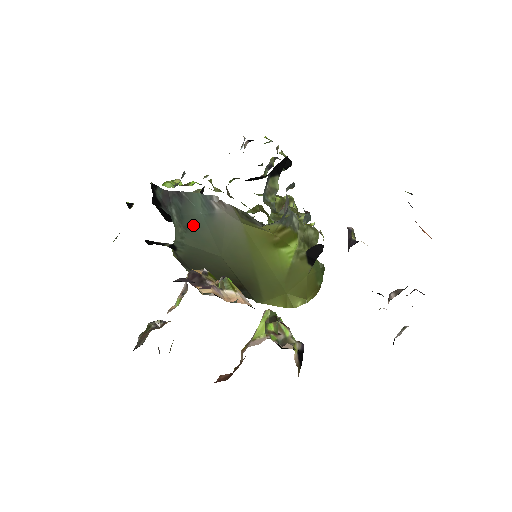
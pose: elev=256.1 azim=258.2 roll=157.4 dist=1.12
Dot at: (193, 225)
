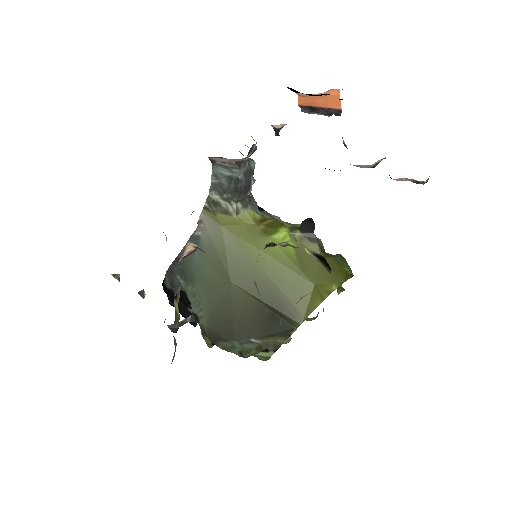
Dot at: (195, 272)
